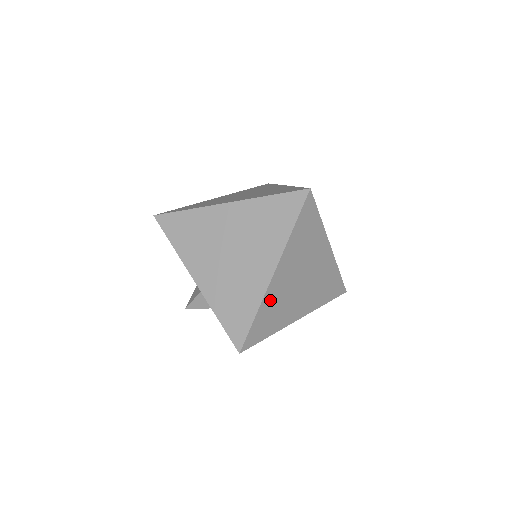
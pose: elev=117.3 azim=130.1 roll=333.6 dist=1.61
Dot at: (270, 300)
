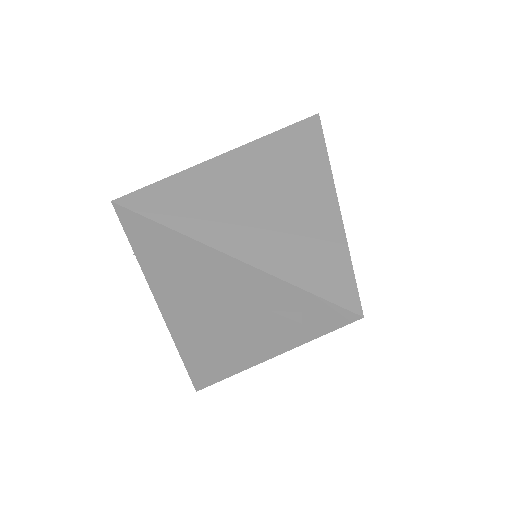
Dot at: (200, 179)
